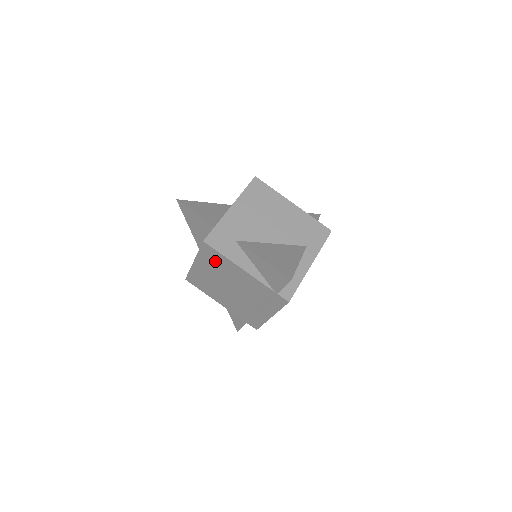
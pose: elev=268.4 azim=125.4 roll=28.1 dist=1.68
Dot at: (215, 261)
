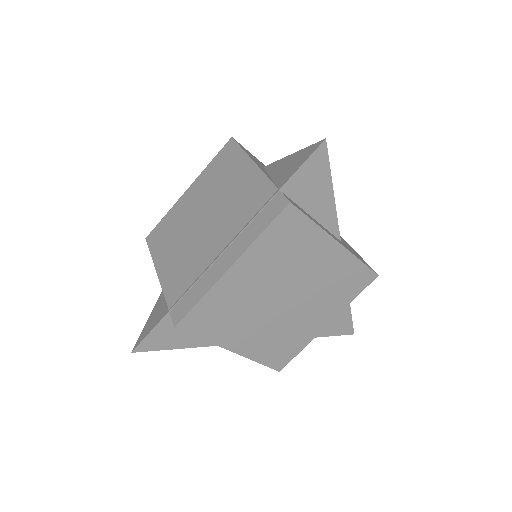
Dot at: (222, 168)
